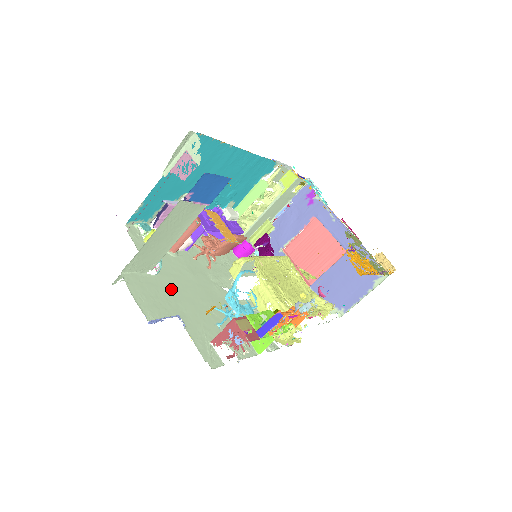
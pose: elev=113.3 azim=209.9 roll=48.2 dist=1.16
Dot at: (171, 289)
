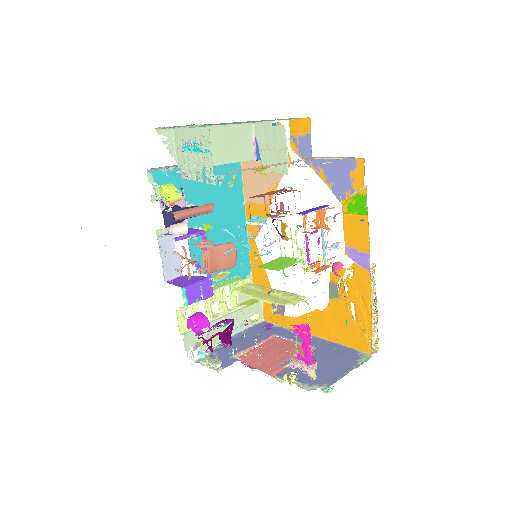
Dot at: occluded
